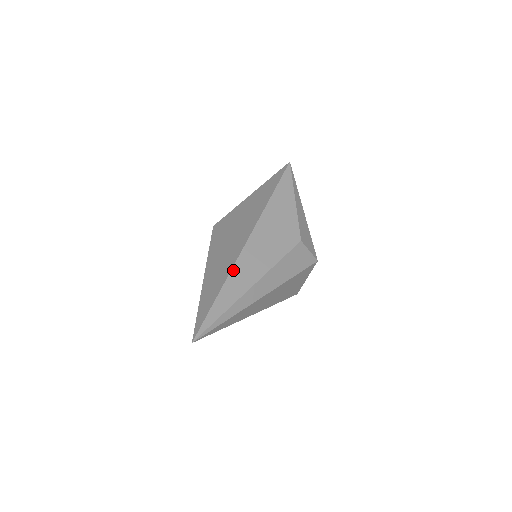
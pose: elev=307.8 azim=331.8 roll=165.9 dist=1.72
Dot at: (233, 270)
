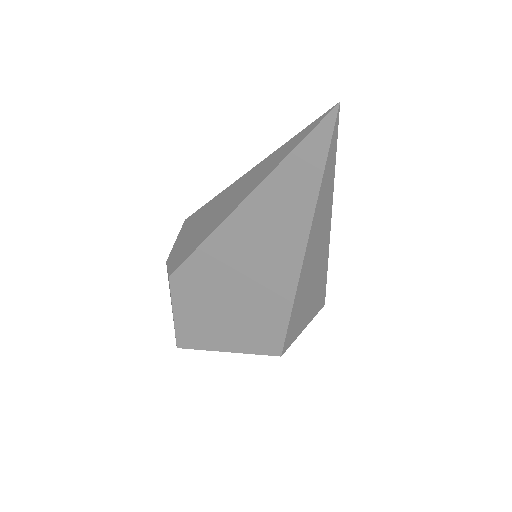
Dot at: occluded
